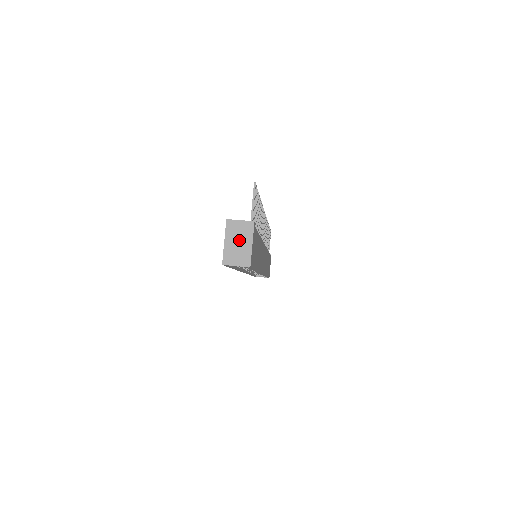
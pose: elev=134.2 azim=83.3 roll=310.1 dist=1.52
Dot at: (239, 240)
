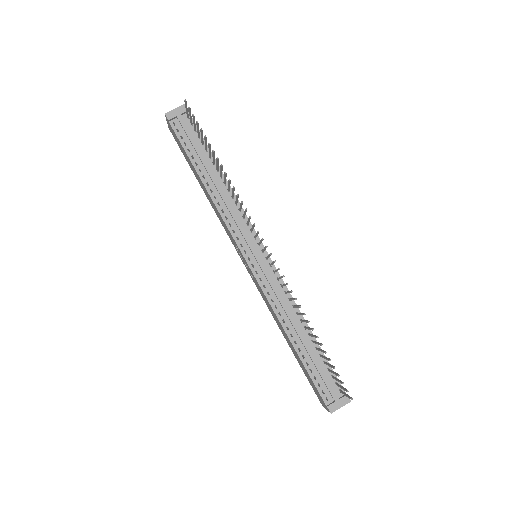
Dot at: occluded
